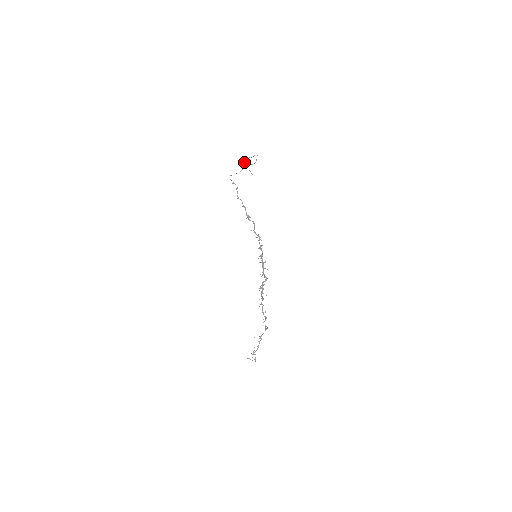
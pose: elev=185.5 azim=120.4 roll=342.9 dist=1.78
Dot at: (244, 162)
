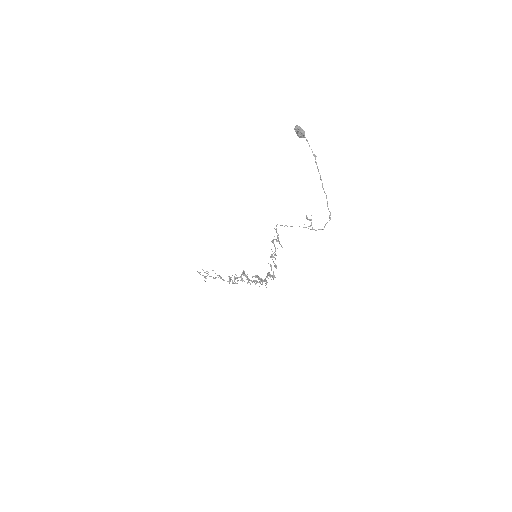
Dot at: (301, 130)
